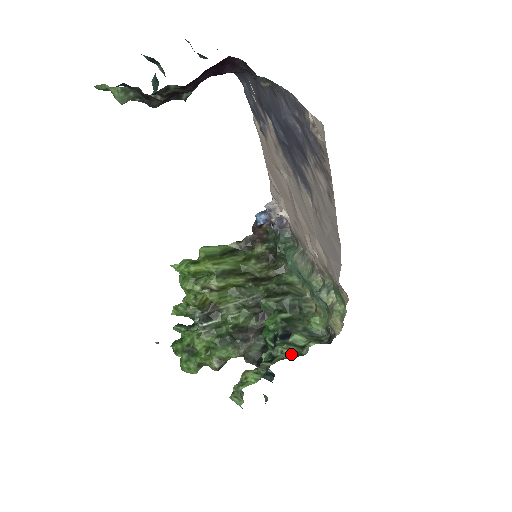
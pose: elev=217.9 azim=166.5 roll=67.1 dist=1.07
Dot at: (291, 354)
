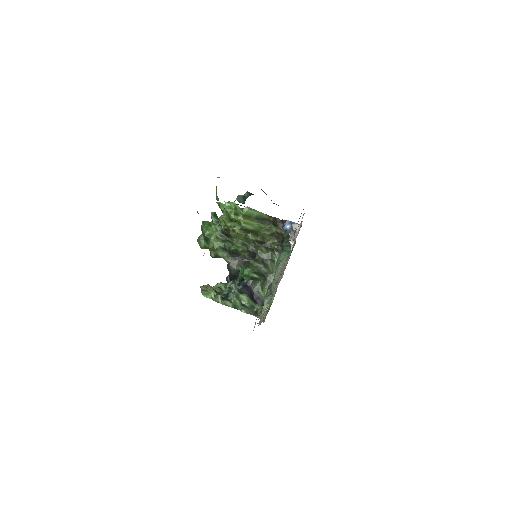
Dot at: (233, 305)
